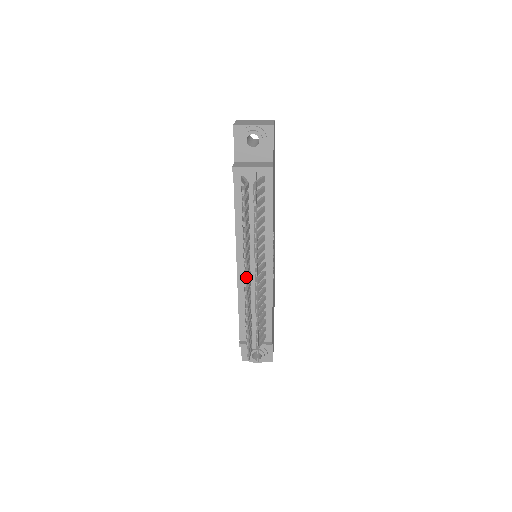
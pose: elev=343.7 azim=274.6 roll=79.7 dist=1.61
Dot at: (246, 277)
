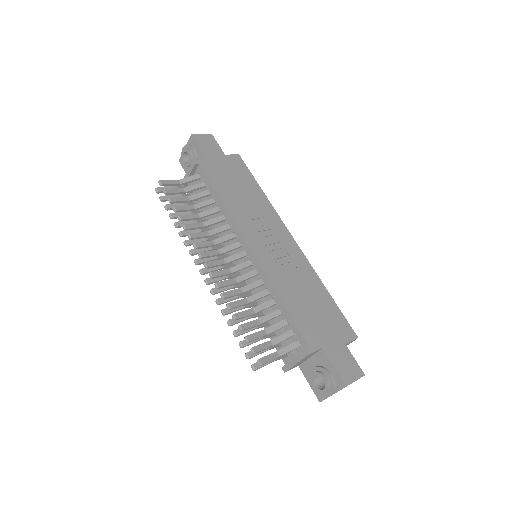
Dot at: occluded
